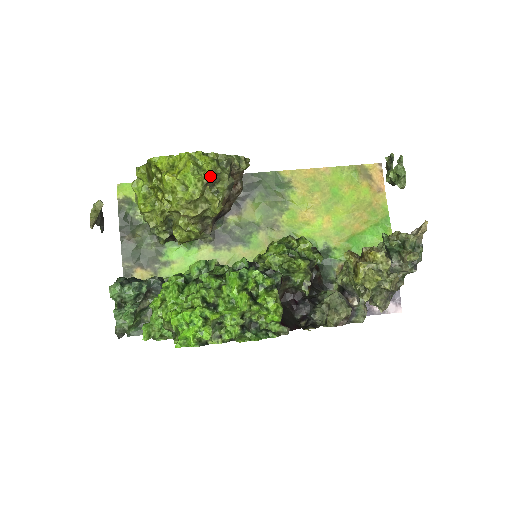
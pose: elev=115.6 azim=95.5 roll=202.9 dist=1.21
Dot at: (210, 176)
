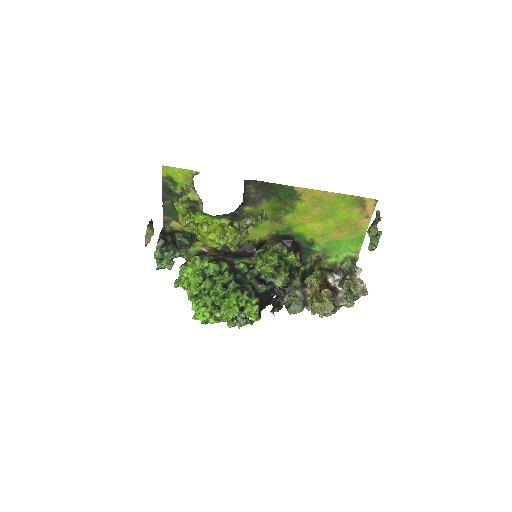
Dot at: (231, 241)
